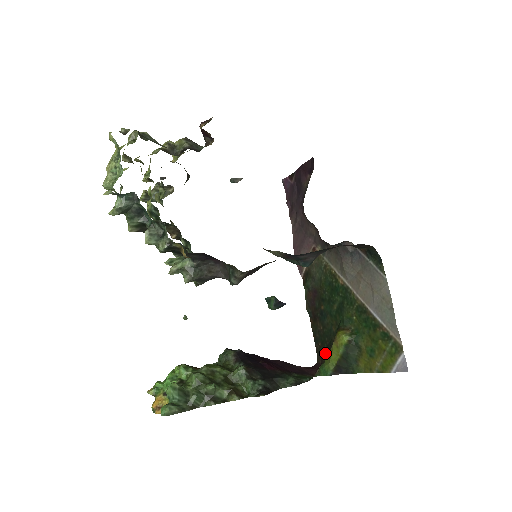
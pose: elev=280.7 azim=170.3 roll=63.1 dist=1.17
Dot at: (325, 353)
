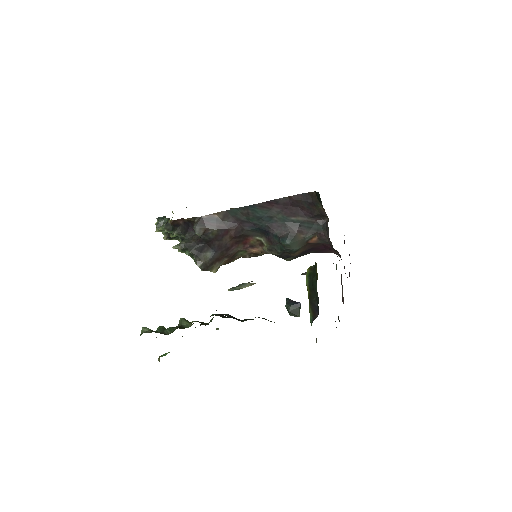
Dot at: occluded
